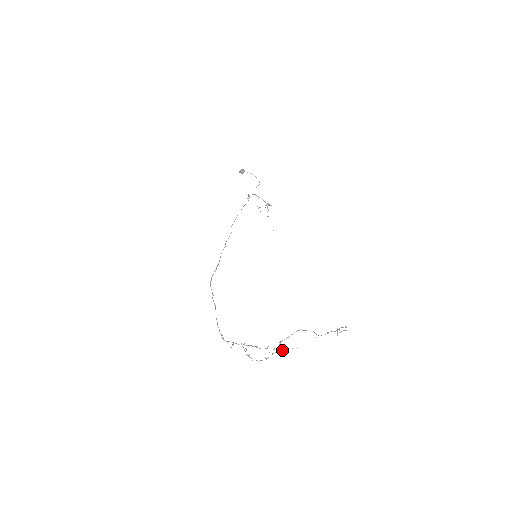
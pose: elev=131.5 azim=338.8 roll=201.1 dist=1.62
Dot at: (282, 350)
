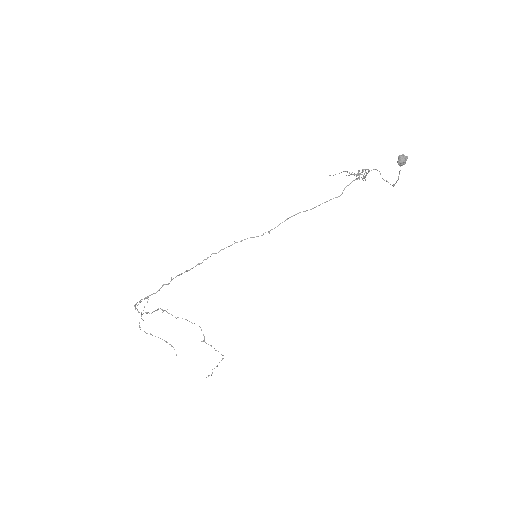
Dot at: (167, 342)
